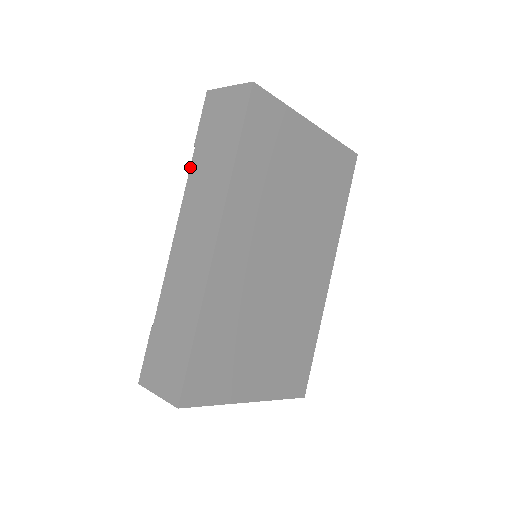
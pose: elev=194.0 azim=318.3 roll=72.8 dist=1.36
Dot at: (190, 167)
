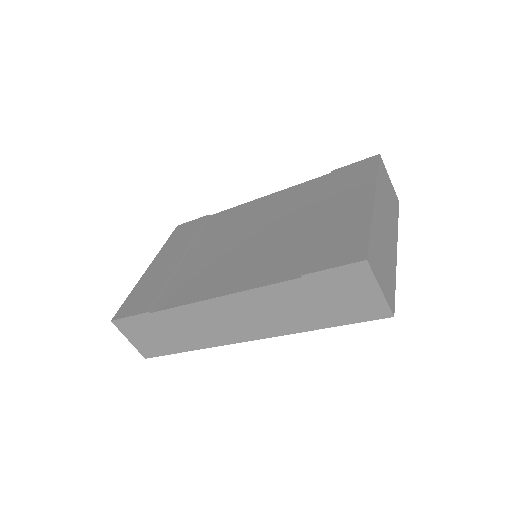
Dot at: (281, 283)
